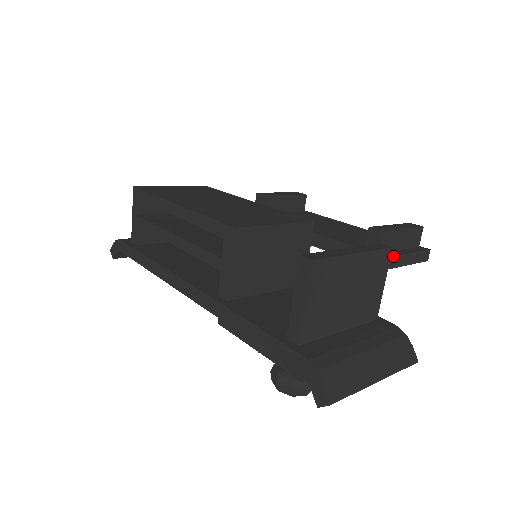
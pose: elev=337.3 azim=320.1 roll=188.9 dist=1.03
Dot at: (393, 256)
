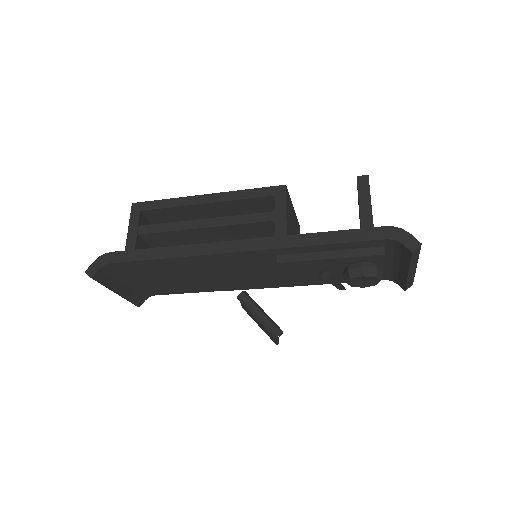
Dot at: occluded
